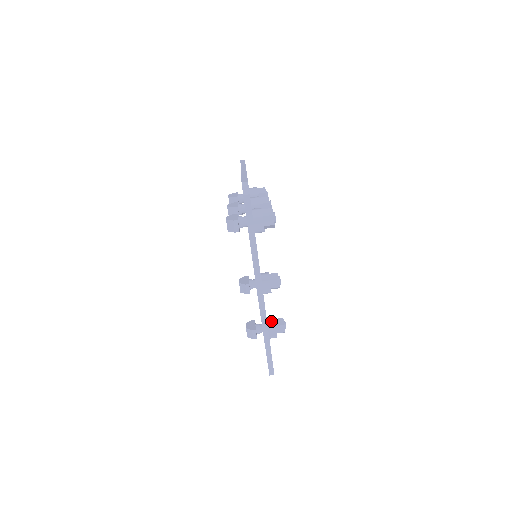
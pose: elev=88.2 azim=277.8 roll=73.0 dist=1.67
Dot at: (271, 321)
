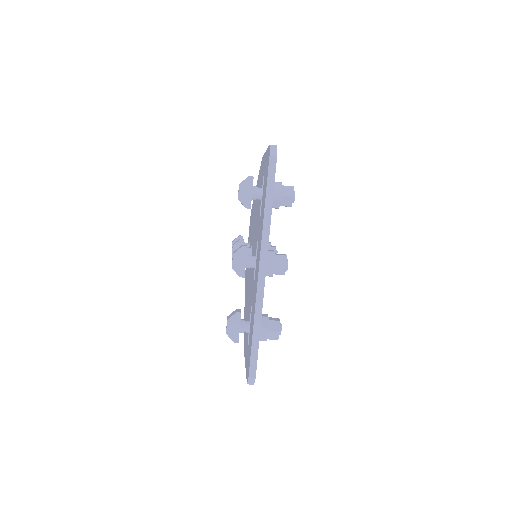
Dot at: occluded
